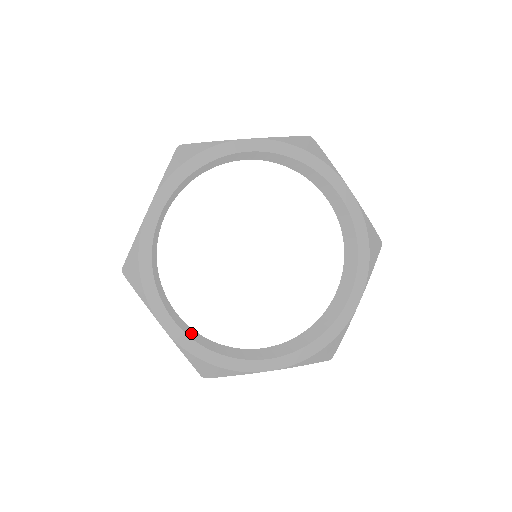
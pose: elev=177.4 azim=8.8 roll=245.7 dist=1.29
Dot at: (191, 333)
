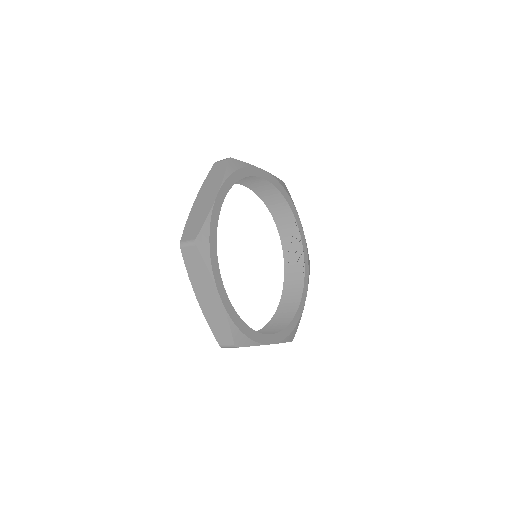
Dot at: (267, 331)
